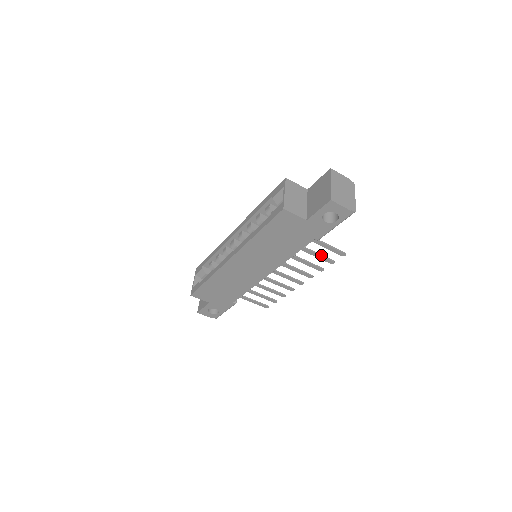
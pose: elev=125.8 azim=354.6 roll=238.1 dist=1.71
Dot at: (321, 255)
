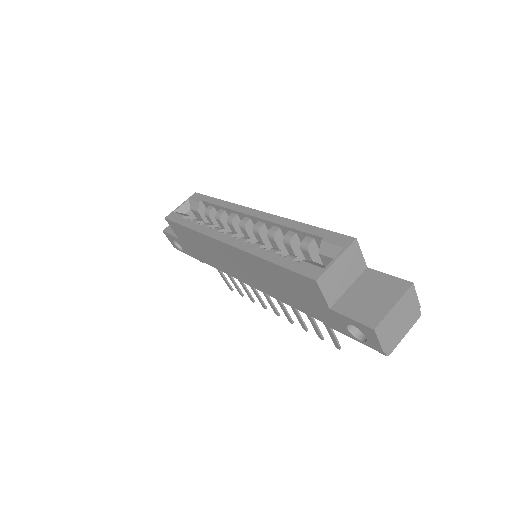
Dot at: (317, 325)
